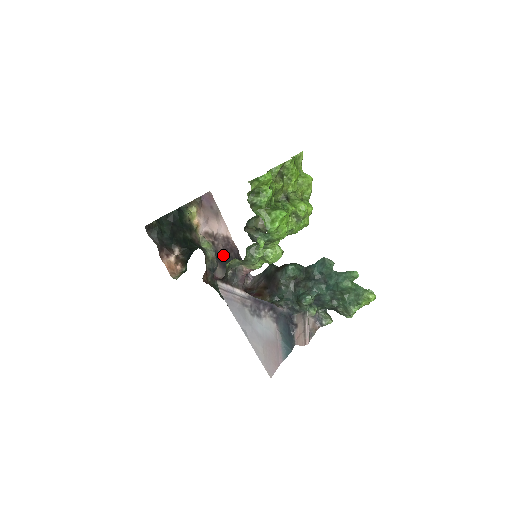
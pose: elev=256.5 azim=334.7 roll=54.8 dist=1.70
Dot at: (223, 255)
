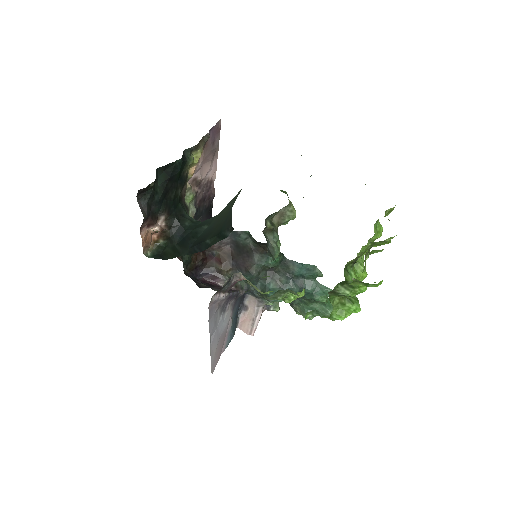
Dot at: (199, 205)
